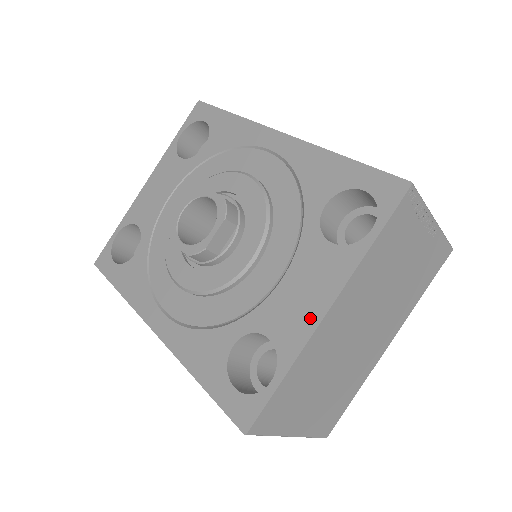
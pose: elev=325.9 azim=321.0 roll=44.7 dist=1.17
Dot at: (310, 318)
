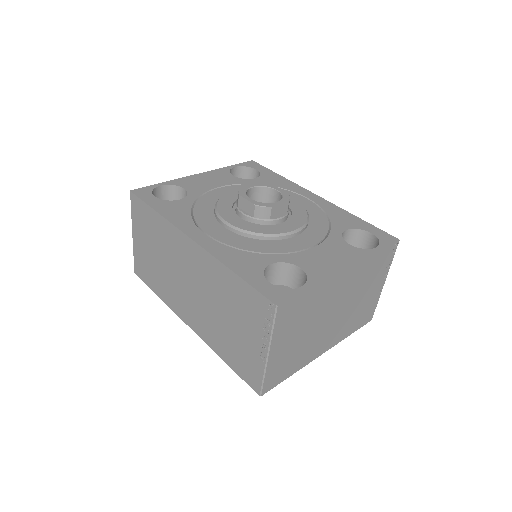
Dot at: (334, 268)
